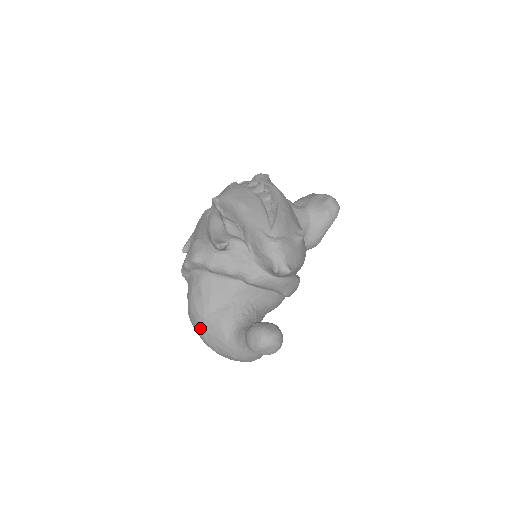
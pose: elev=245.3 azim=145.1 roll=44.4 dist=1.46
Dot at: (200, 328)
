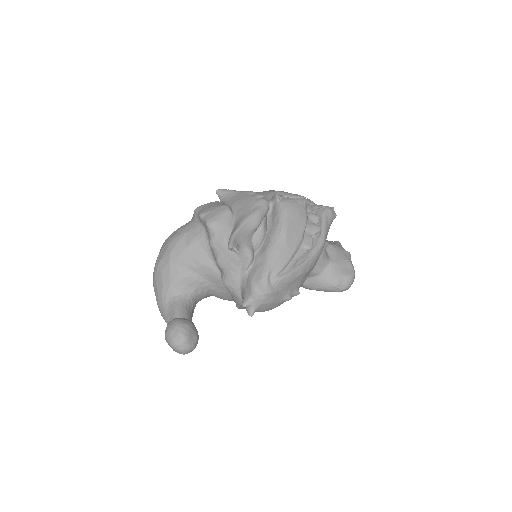
Dot at: (161, 262)
